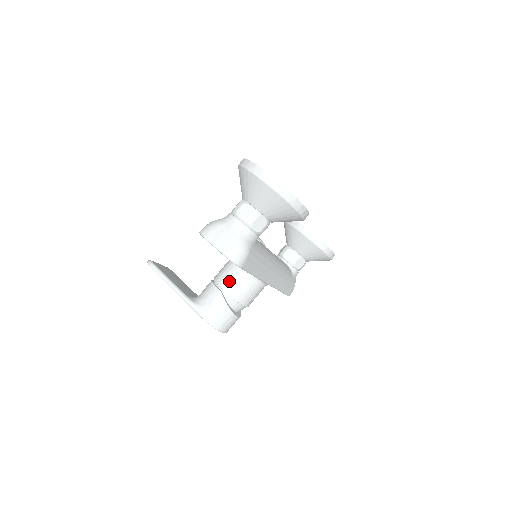
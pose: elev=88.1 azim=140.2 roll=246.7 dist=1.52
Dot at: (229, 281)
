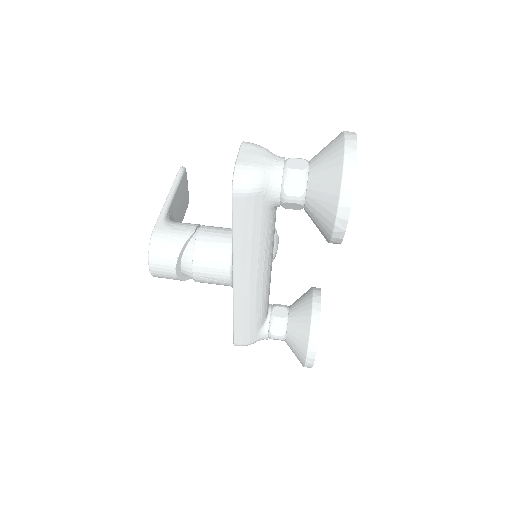
Dot at: (211, 234)
